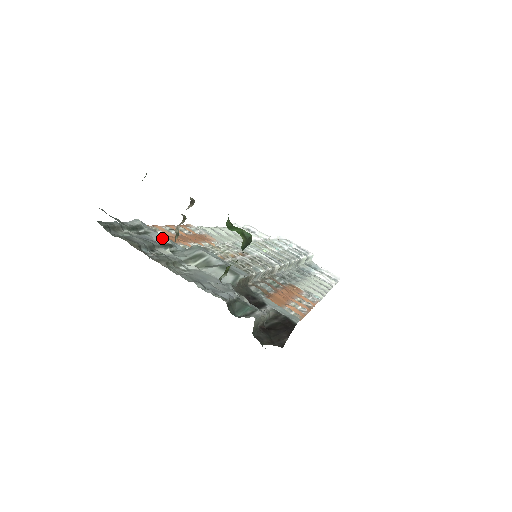
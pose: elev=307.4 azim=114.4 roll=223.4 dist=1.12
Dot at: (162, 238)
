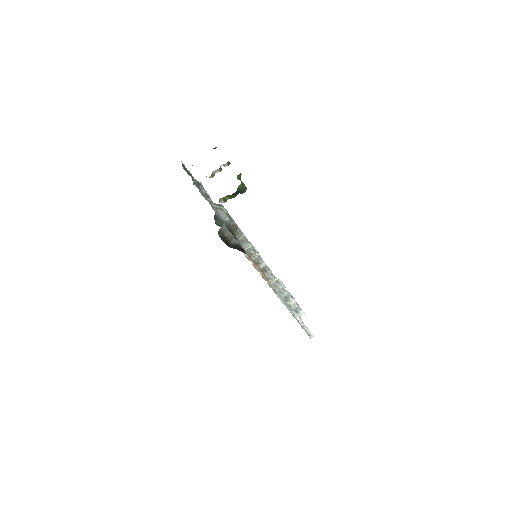
Dot at: (207, 193)
